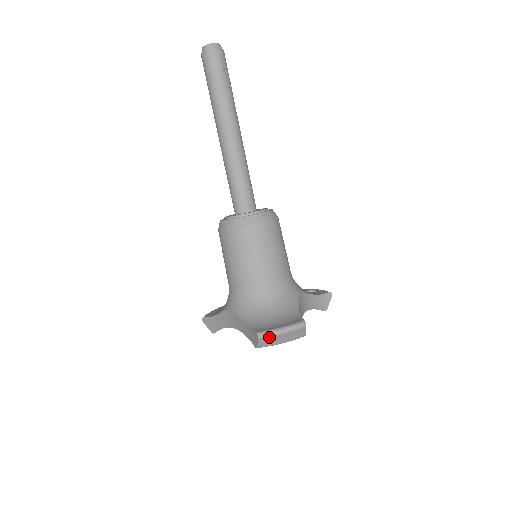
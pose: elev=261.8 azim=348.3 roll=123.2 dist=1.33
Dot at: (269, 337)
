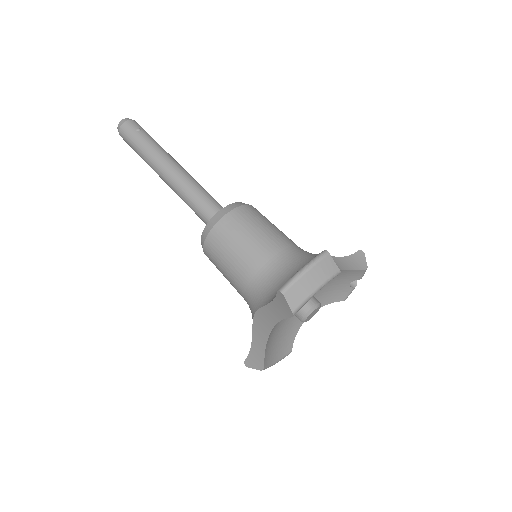
Dot at: (293, 285)
